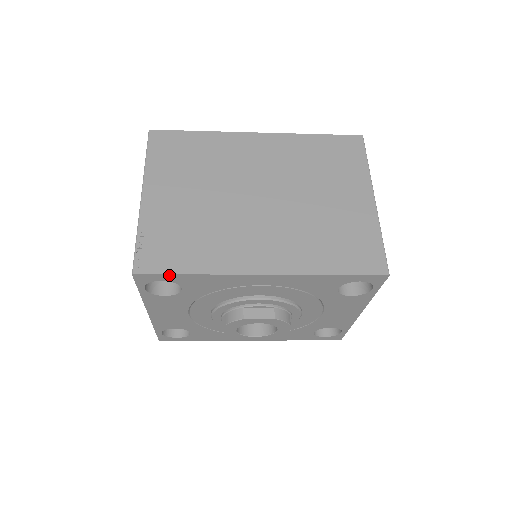
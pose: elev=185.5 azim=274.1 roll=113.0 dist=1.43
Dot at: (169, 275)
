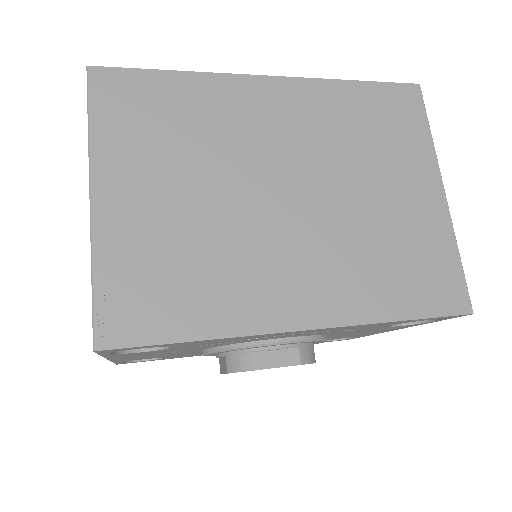
Dot at: (157, 345)
